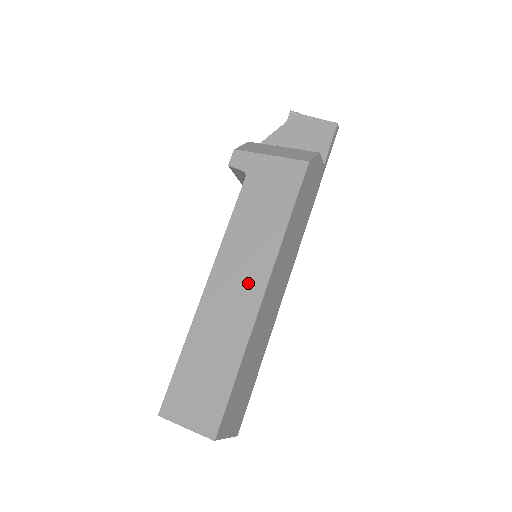
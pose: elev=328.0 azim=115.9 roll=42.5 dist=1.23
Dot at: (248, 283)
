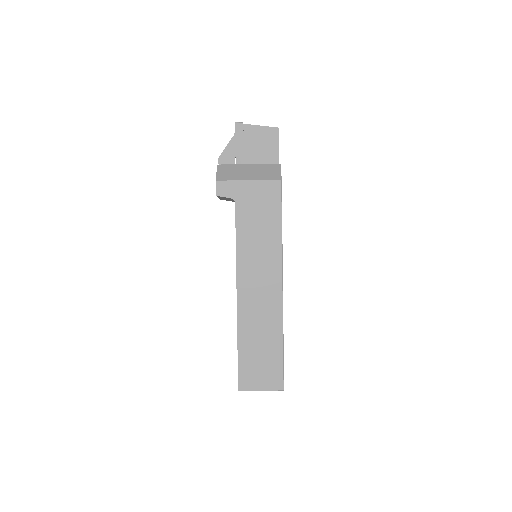
Dot at: (268, 284)
